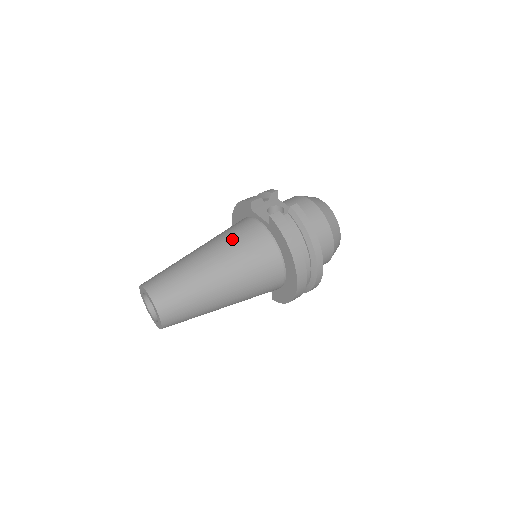
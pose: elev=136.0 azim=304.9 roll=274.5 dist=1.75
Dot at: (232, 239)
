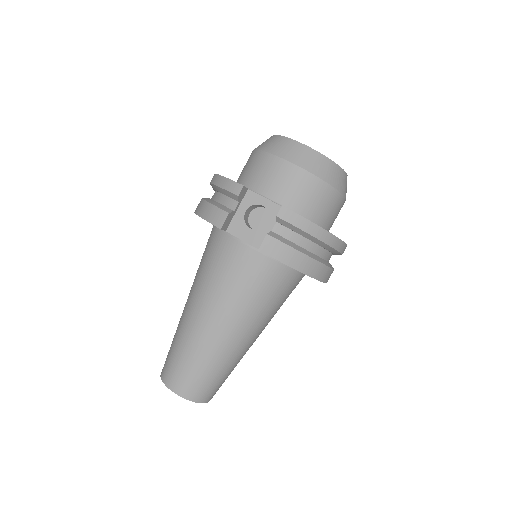
Dot at: (226, 286)
